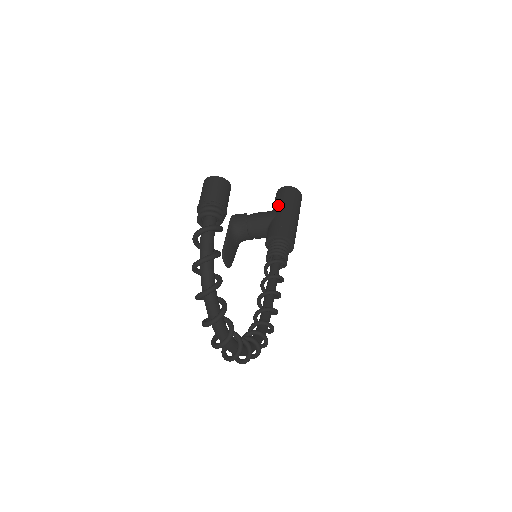
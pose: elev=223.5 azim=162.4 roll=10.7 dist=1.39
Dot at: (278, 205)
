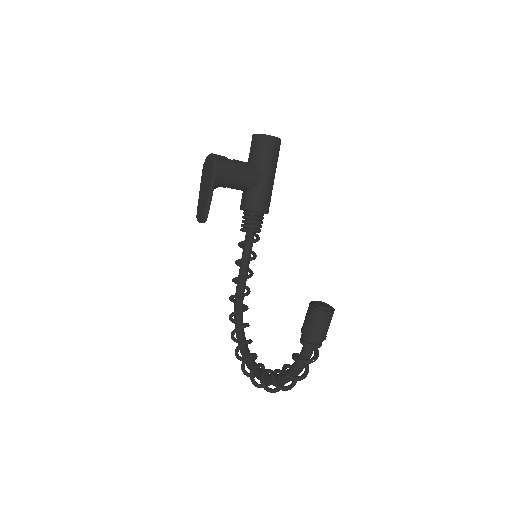
Dot at: (265, 166)
